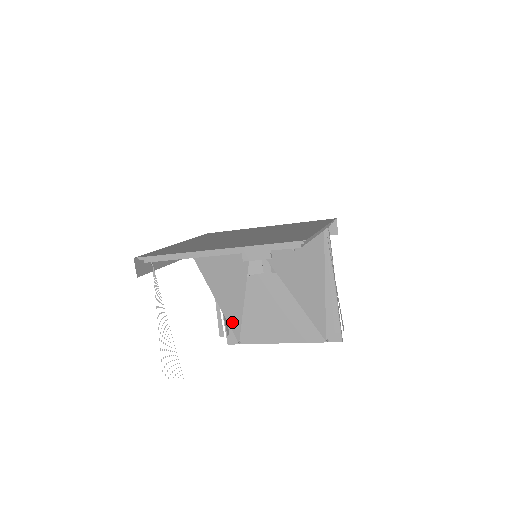
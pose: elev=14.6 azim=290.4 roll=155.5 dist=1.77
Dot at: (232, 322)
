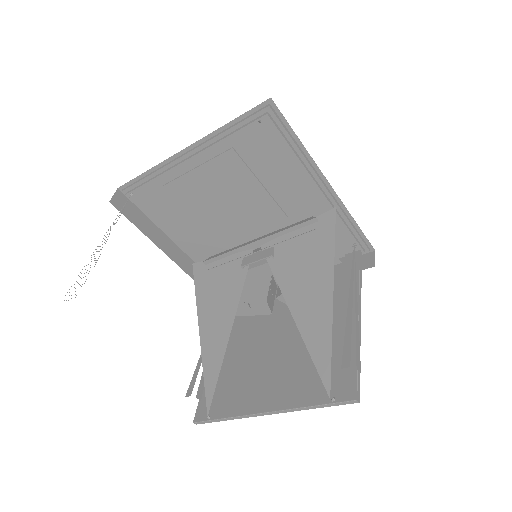
Dot at: (208, 374)
